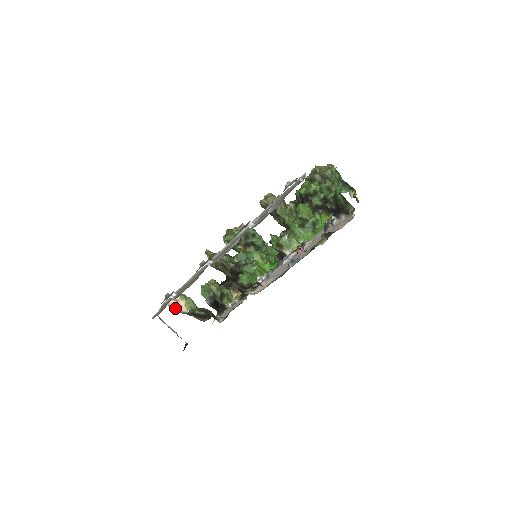
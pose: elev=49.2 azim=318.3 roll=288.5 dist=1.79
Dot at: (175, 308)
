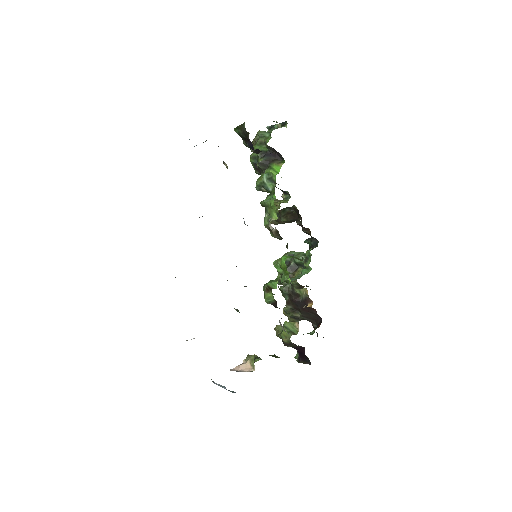
Dot at: (239, 371)
